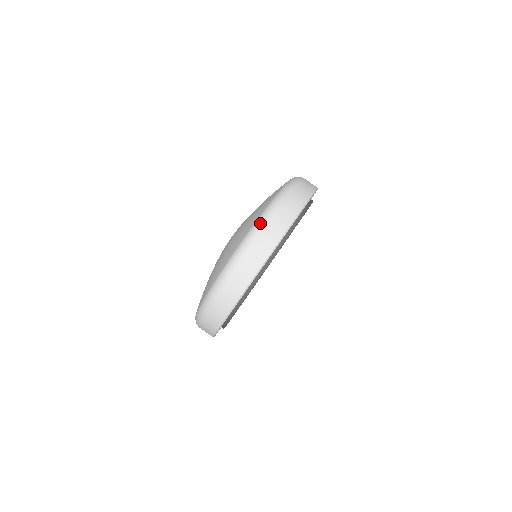
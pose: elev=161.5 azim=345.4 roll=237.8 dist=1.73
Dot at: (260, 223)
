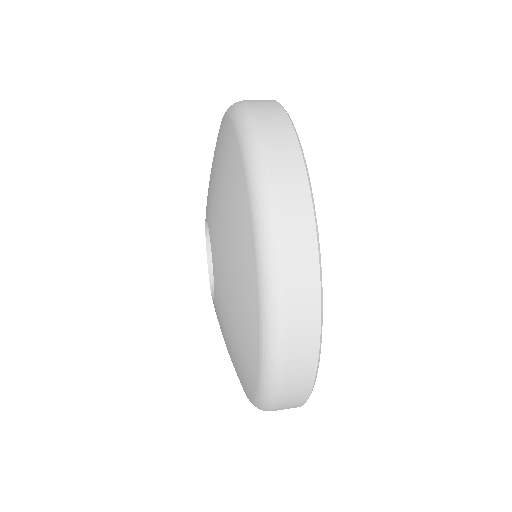
Dot at: (244, 120)
